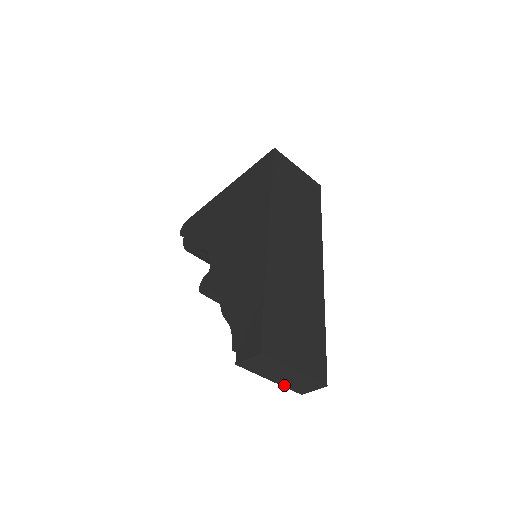
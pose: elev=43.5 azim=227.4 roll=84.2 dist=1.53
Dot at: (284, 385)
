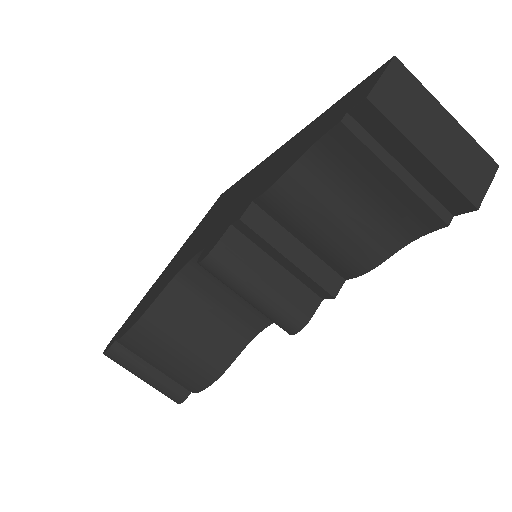
Dot at: (446, 174)
